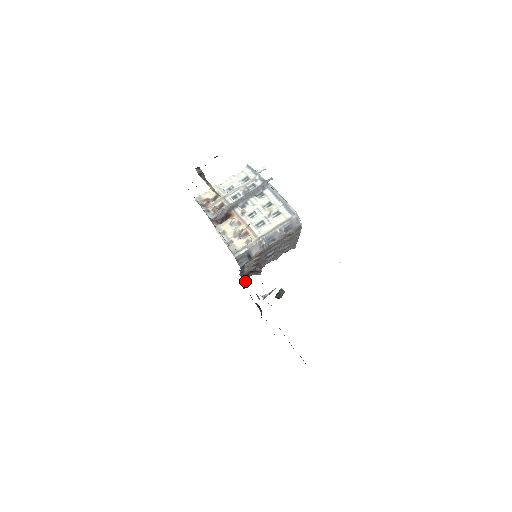
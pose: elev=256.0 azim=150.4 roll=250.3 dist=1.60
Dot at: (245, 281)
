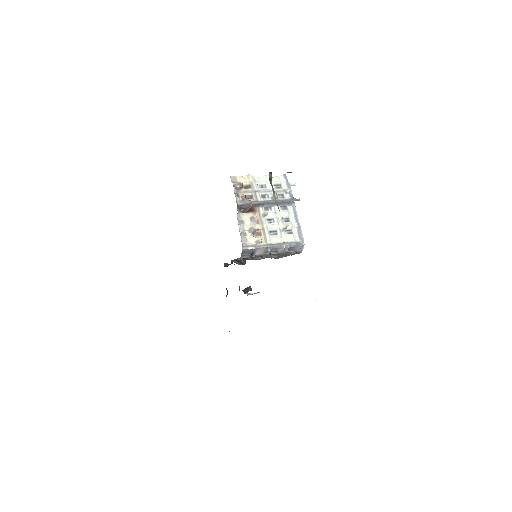
Dot at: (227, 264)
